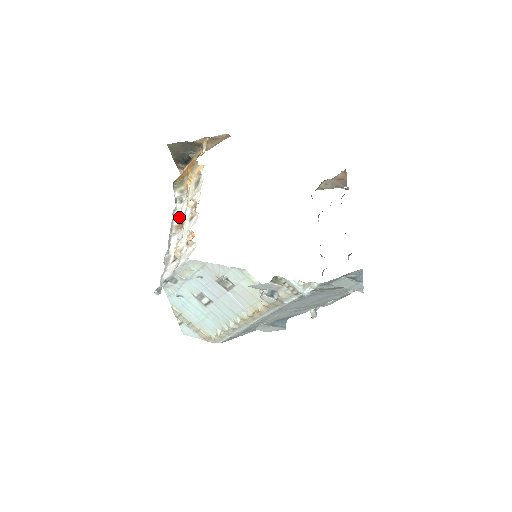
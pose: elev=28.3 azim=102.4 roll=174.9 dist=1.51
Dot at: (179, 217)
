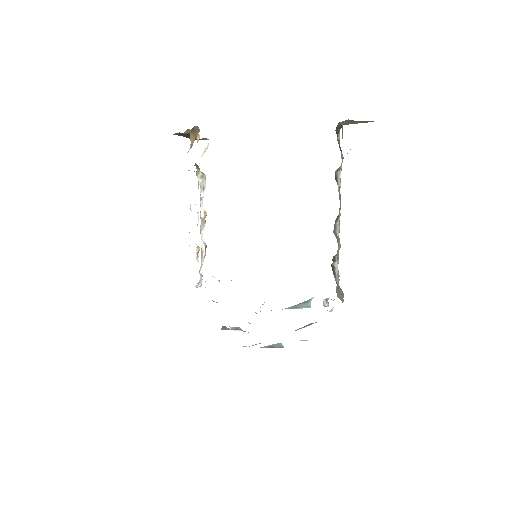
Dot at: (203, 209)
